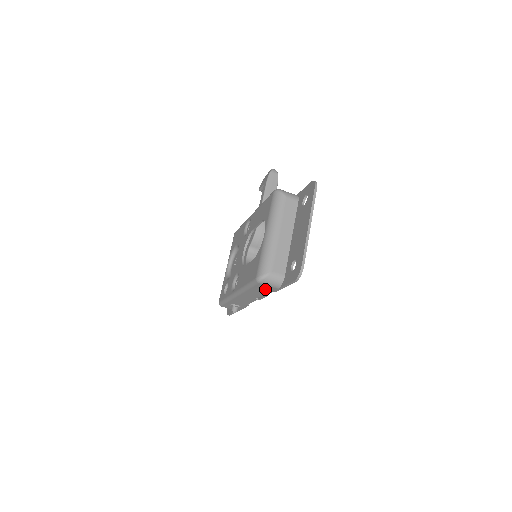
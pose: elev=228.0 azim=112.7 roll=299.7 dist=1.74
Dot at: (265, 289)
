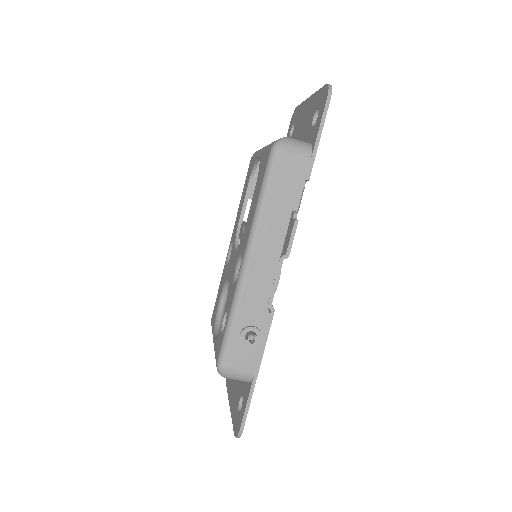
Dot at: (291, 179)
